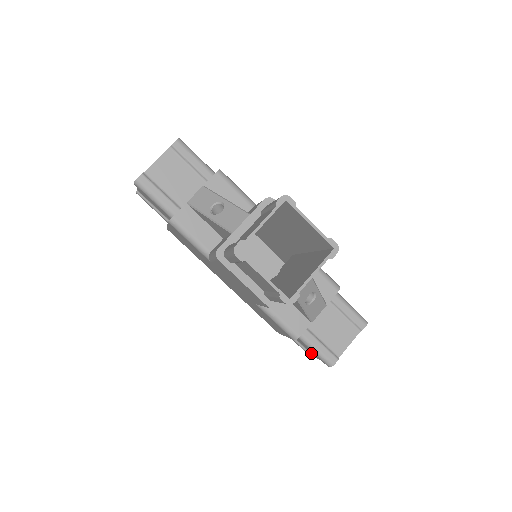
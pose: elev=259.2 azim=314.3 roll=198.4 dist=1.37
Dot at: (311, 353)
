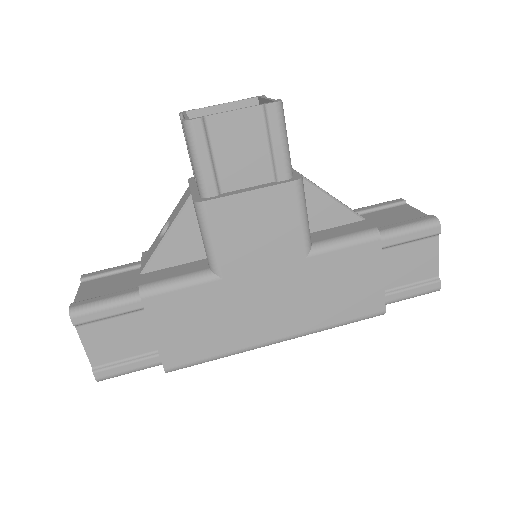
Dot at: (428, 278)
